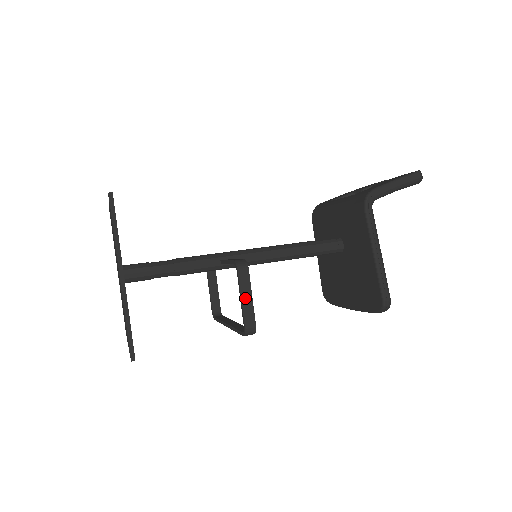
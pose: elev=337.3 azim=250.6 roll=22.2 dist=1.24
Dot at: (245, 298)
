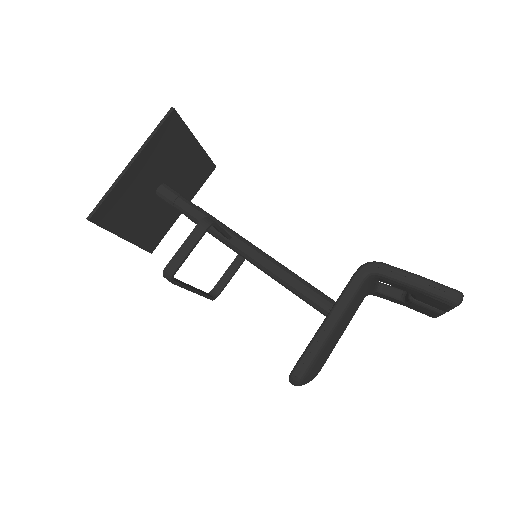
Dot at: (186, 246)
